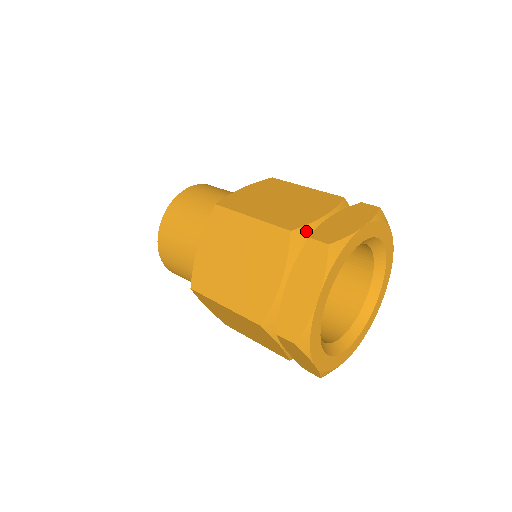
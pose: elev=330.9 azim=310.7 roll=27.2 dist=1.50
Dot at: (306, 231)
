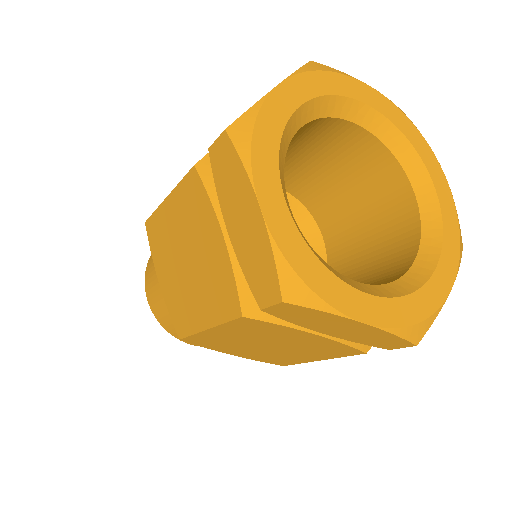
Dot at: occluded
